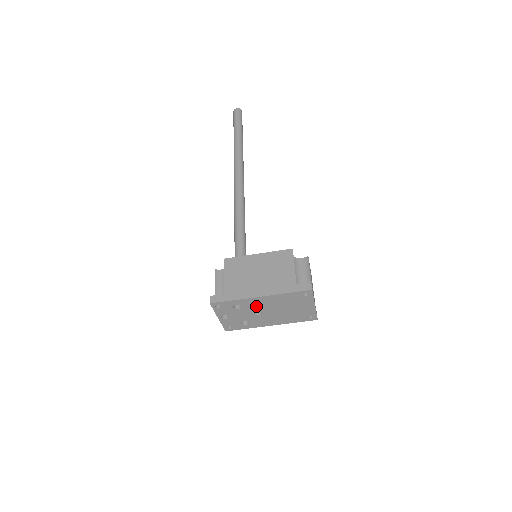
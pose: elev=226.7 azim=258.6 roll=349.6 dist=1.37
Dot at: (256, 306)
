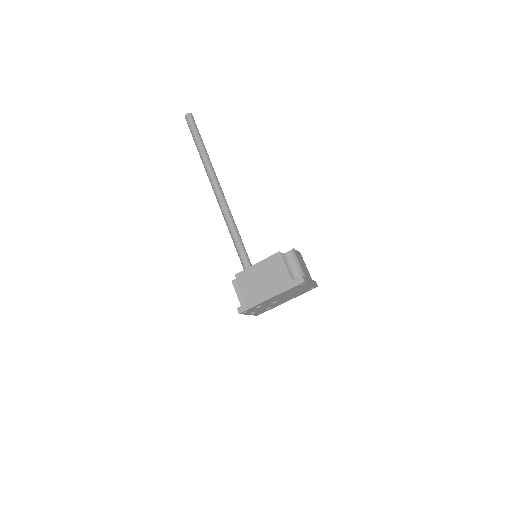
Dot at: (271, 301)
